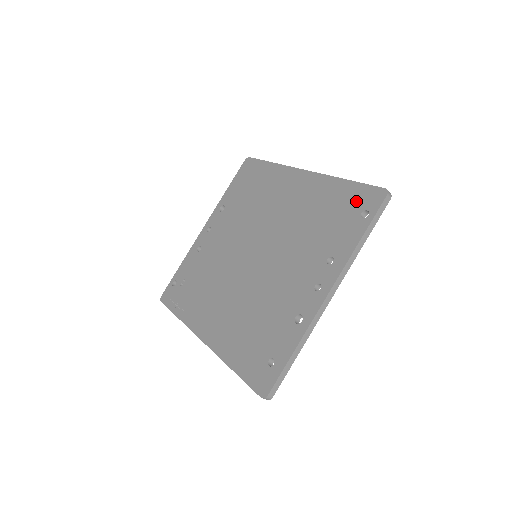
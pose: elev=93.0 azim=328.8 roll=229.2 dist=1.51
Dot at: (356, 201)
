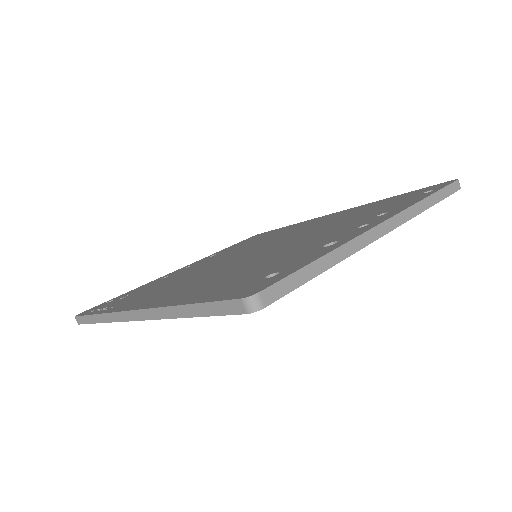
Dot at: (413, 193)
